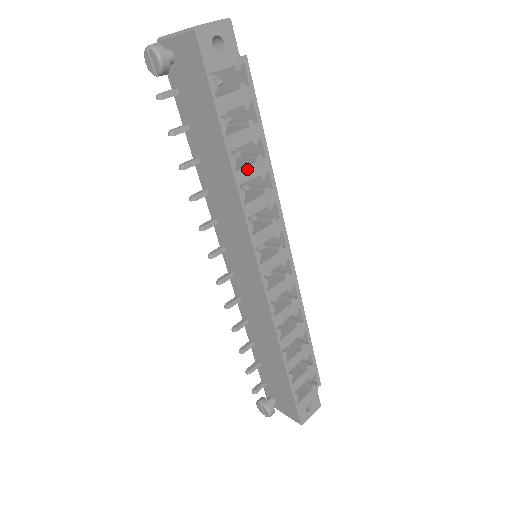
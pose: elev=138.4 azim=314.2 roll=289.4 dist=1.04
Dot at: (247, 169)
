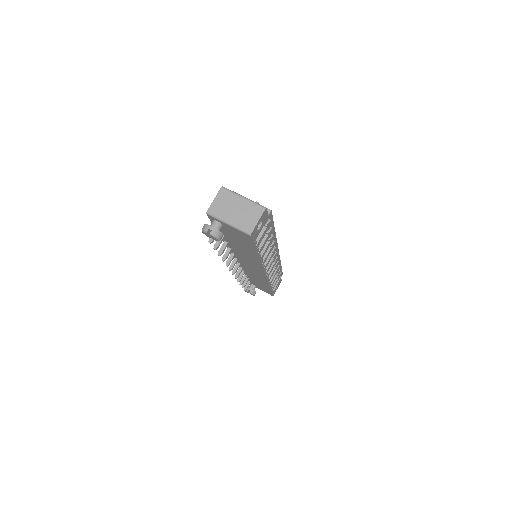
Dot at: (265, 250)
